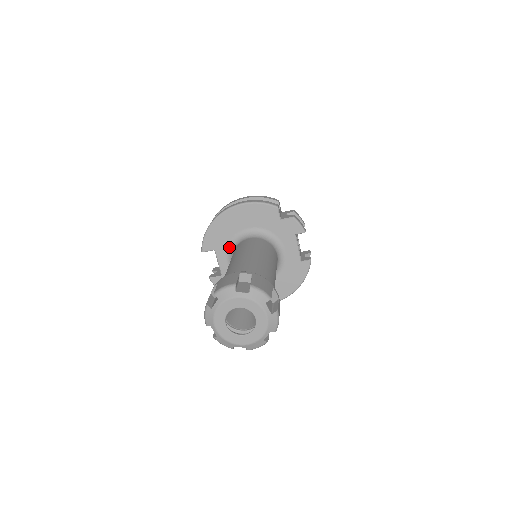
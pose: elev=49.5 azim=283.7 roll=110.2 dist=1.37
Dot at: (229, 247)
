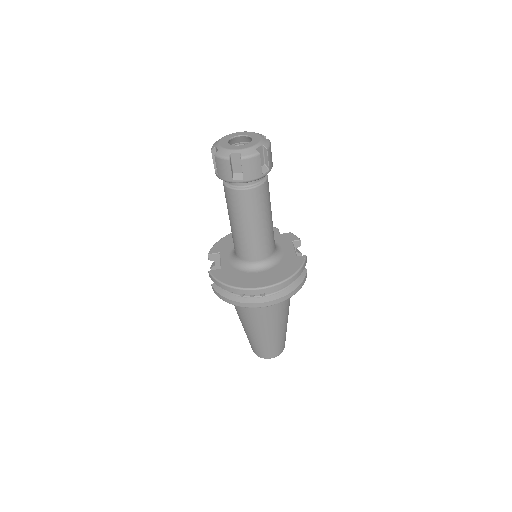
Dot at: (233, 250)
